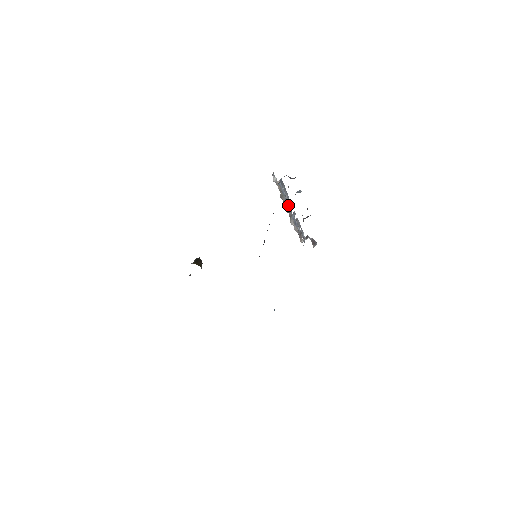
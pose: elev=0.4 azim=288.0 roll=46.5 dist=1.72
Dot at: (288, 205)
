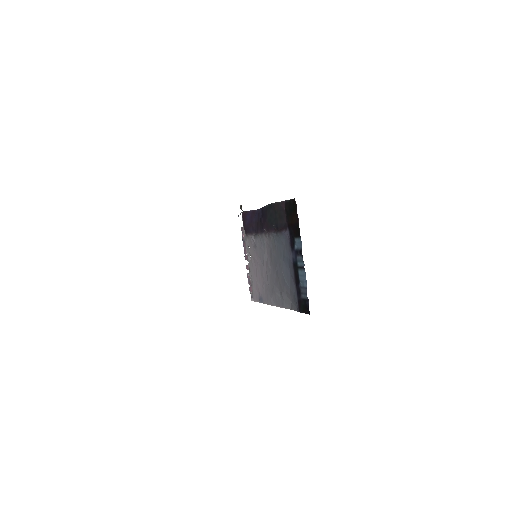
Dot at: occluded
